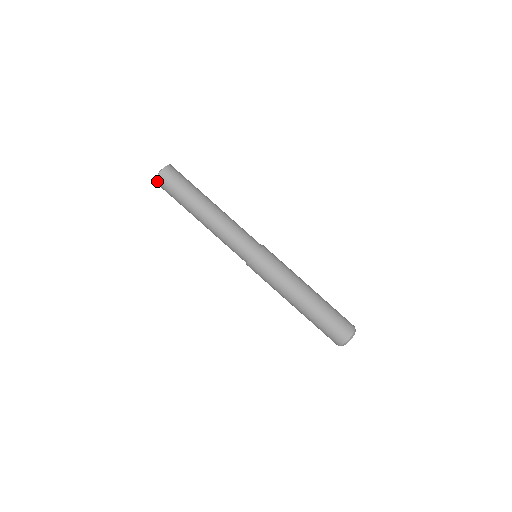
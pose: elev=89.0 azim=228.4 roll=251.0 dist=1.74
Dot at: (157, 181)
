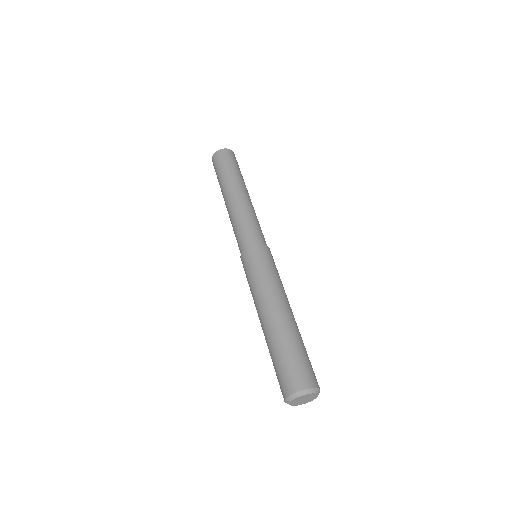
Dot at: (212, 160)
